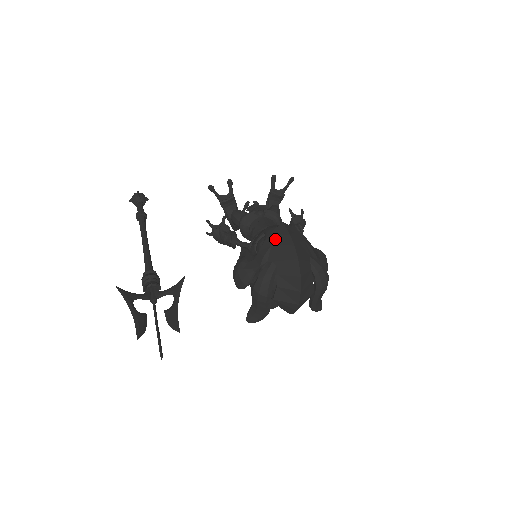
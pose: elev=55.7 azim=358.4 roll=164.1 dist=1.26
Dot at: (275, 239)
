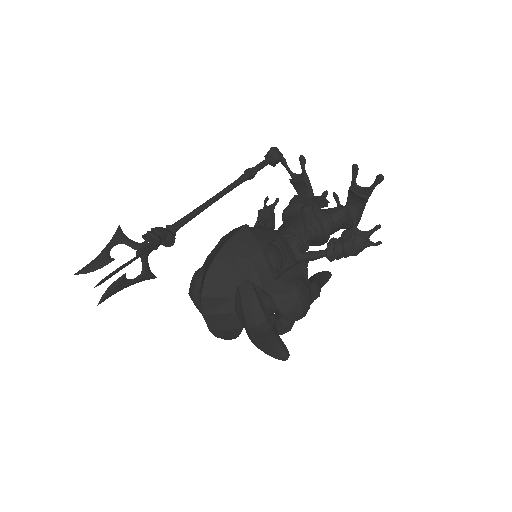
Dot at: (222, 240)
